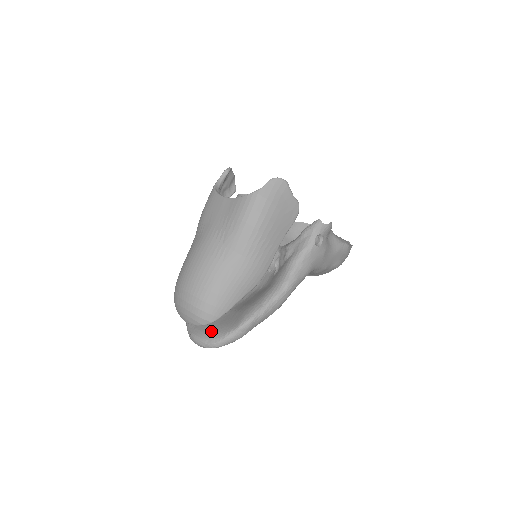
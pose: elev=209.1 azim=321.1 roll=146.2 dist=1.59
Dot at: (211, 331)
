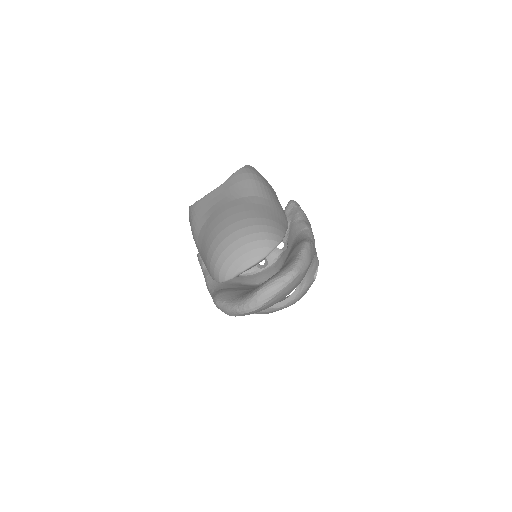
Dot at: (278, 272)
